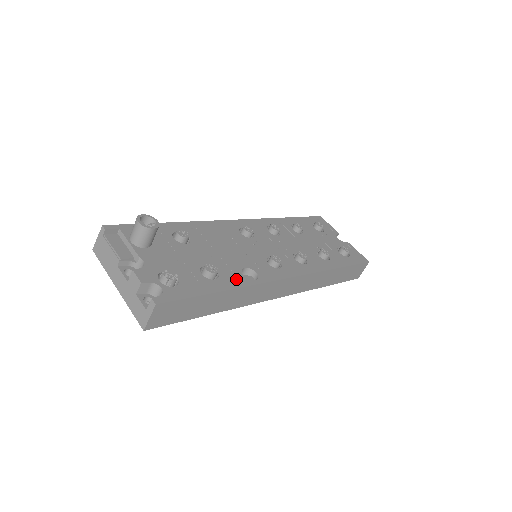
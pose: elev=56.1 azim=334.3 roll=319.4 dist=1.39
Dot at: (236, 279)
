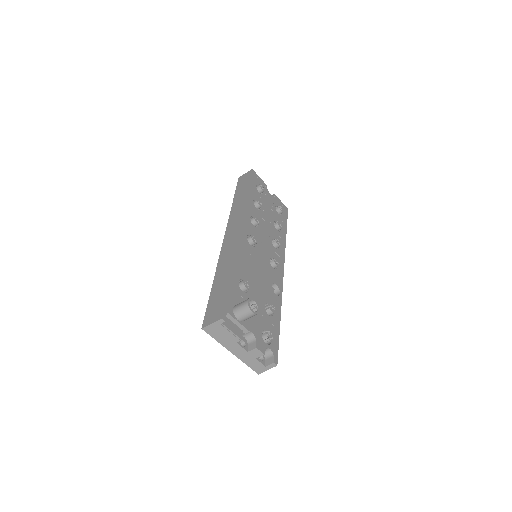
Dot at: (277, 302)
